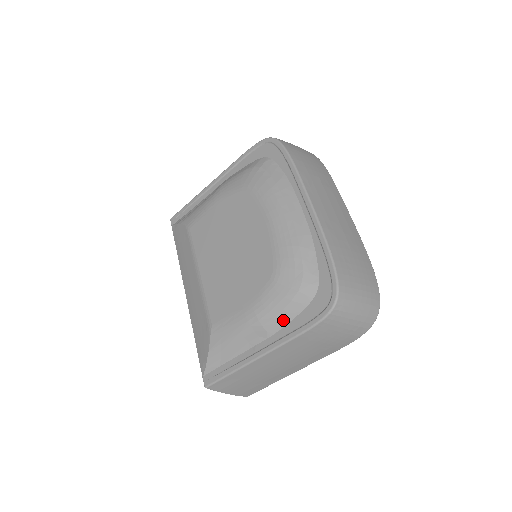
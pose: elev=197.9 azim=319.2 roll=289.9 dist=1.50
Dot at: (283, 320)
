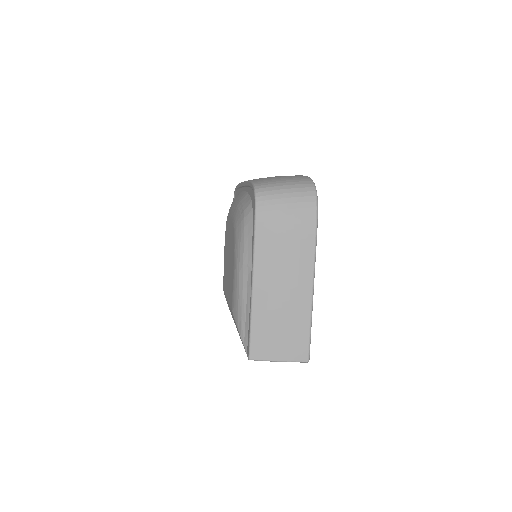
Dot at: (249, 245)
